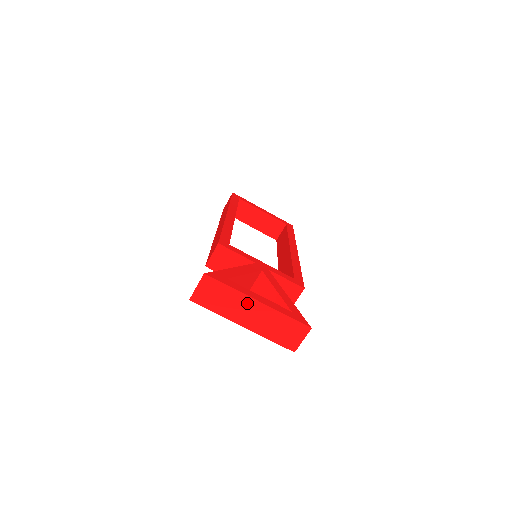
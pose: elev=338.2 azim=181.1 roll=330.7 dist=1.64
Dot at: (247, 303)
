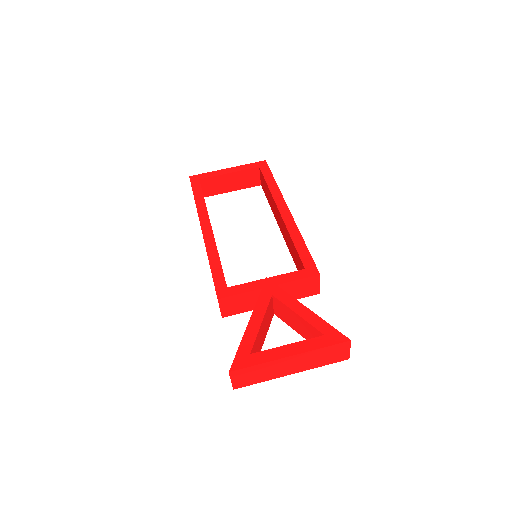
Dot at: (282, 363)
